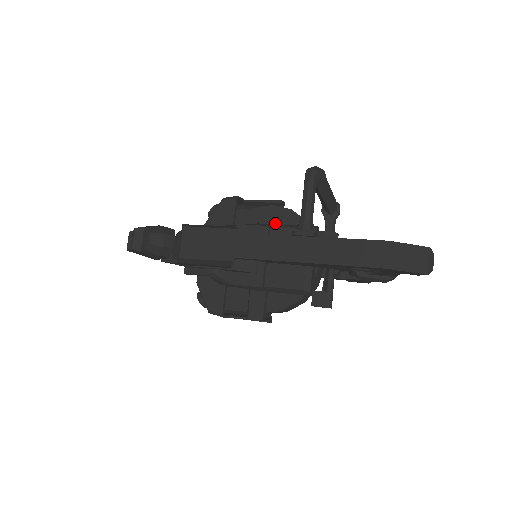
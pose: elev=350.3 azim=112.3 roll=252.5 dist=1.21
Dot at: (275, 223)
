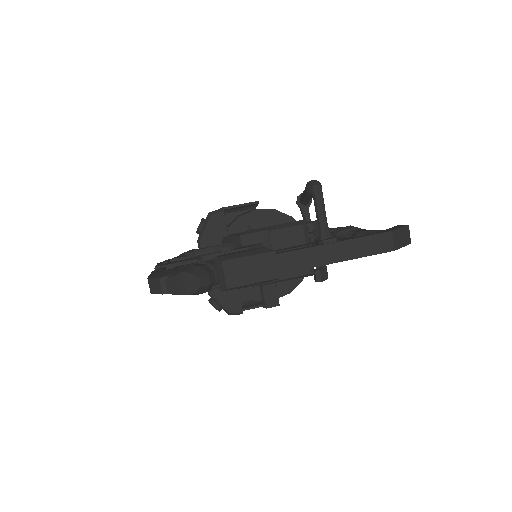
Dot at: (264, 224)
